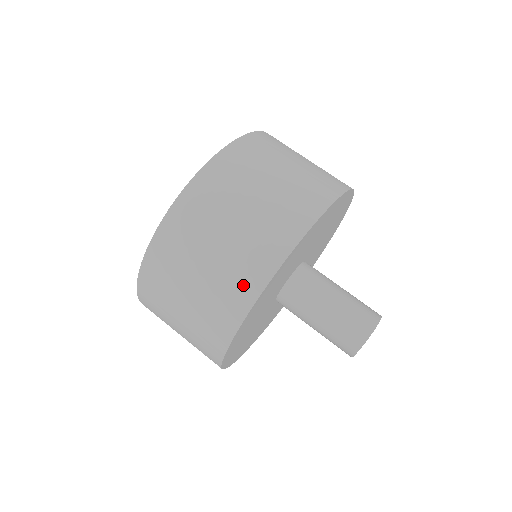
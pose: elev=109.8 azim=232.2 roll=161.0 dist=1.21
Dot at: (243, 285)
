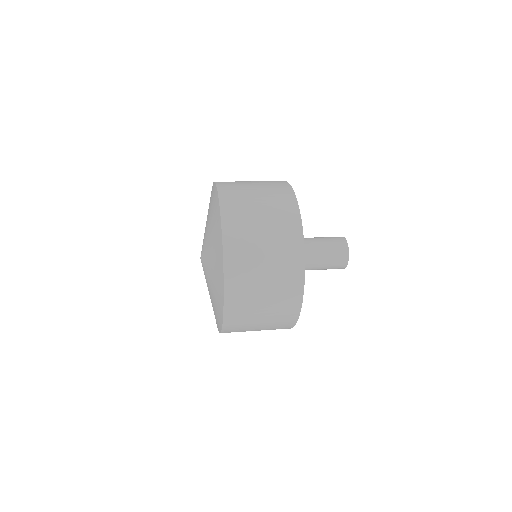
Dot at: (285, 199)
